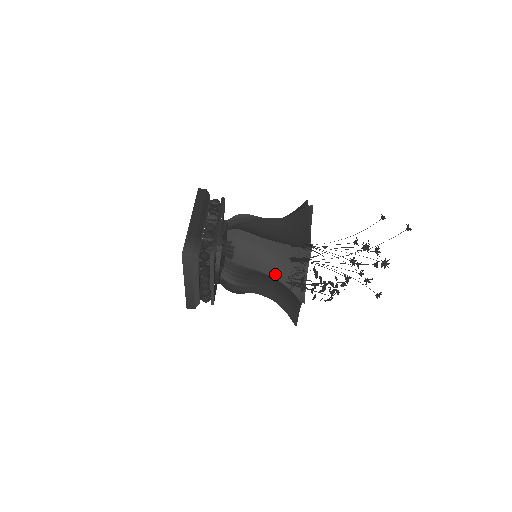
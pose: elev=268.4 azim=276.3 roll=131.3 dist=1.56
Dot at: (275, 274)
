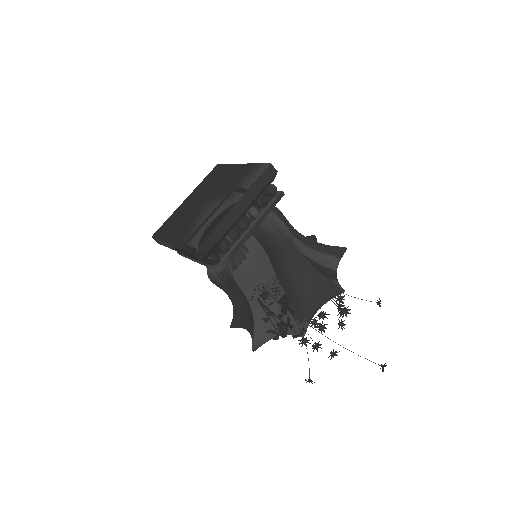
Dot at: (256, 308)
